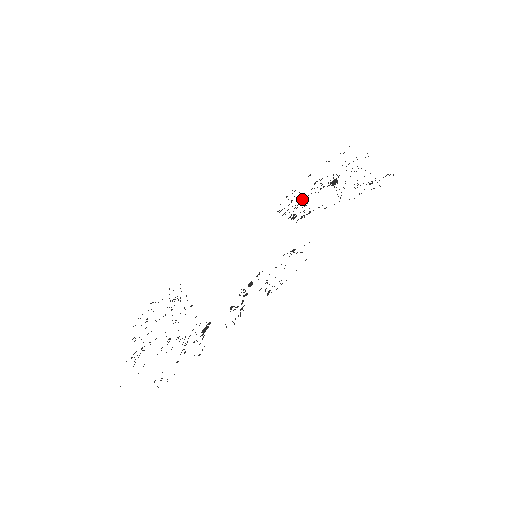
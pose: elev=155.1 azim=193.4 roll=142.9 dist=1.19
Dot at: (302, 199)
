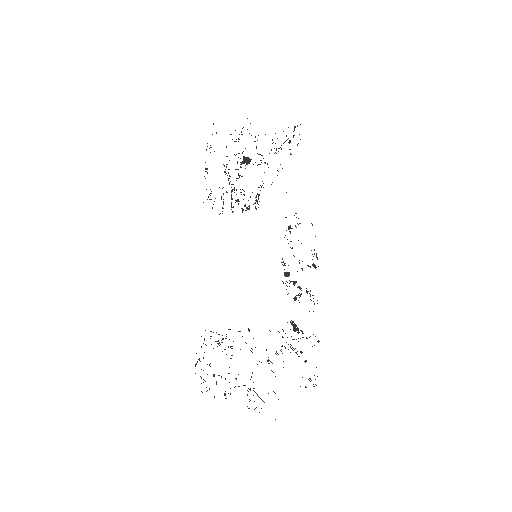
Dot at: (232, 191)
